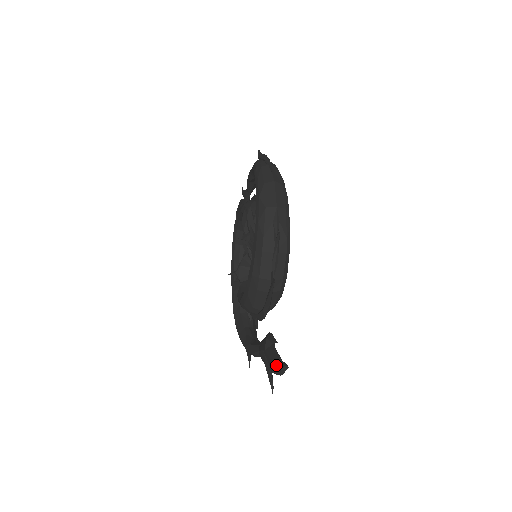
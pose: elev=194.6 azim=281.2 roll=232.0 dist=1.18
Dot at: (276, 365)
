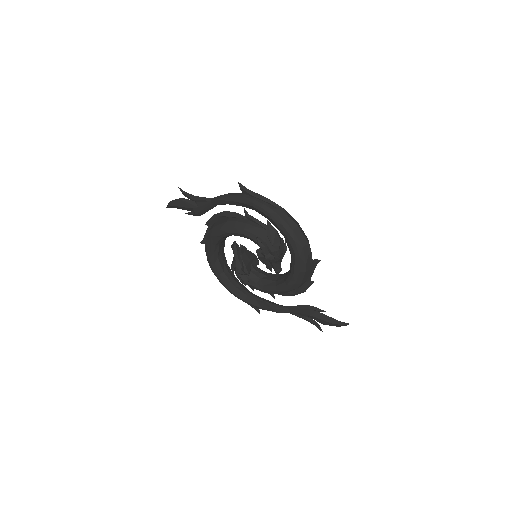
Dot at: (336, 324)
